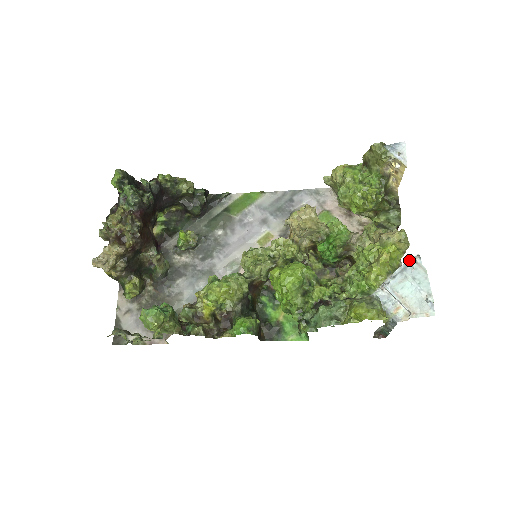
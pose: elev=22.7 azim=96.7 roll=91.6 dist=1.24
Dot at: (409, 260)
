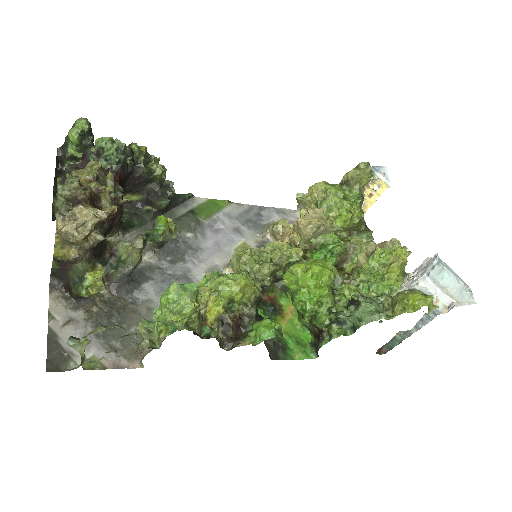
Dot at: (436, 255)
